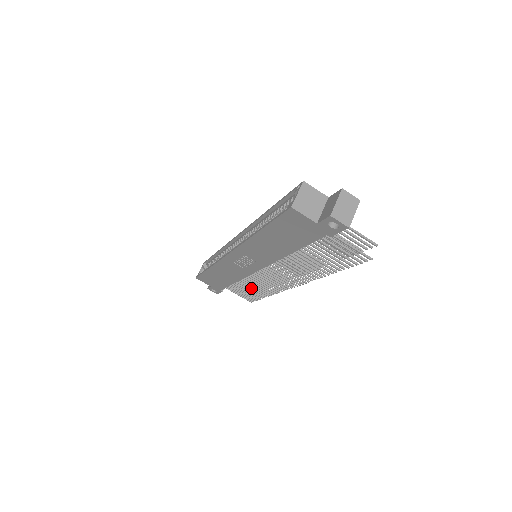
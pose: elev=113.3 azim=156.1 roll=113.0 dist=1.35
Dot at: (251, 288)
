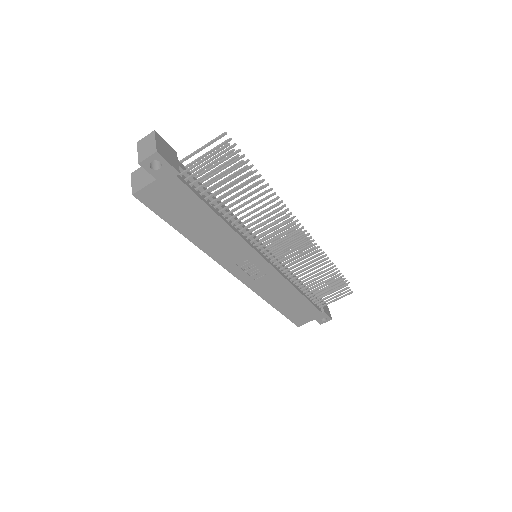
Dot at: (318, 282)
